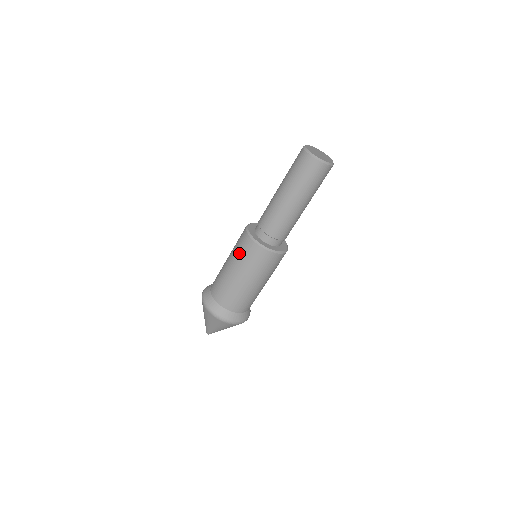
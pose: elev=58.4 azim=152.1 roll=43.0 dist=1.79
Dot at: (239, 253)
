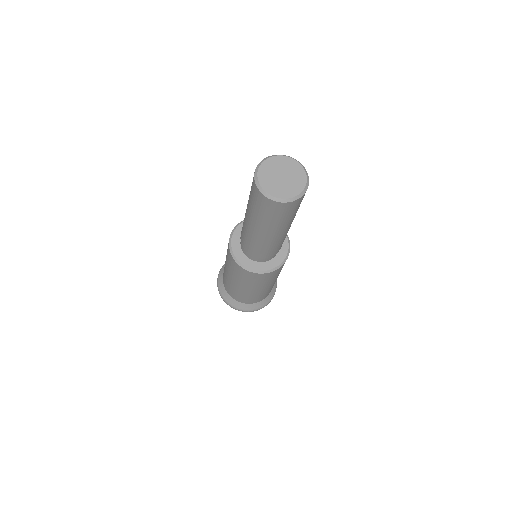
Dot at: (228, 263)
